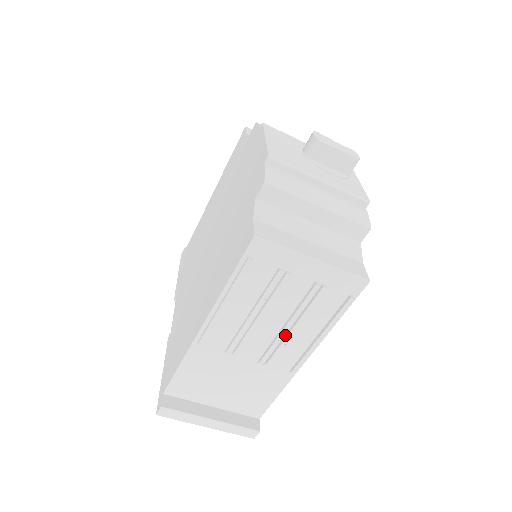
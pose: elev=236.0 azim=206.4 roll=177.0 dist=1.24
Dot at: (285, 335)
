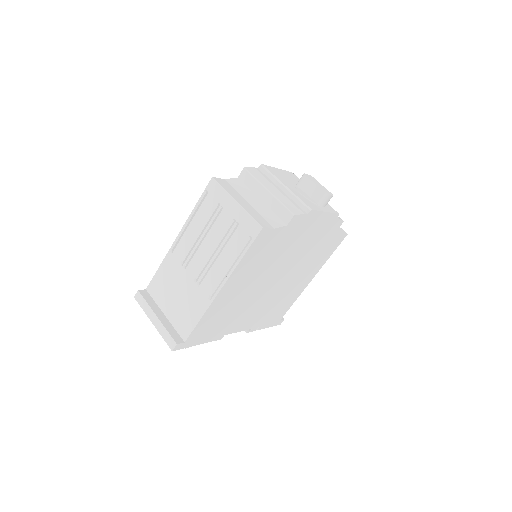
Dot at: (212, 260)
